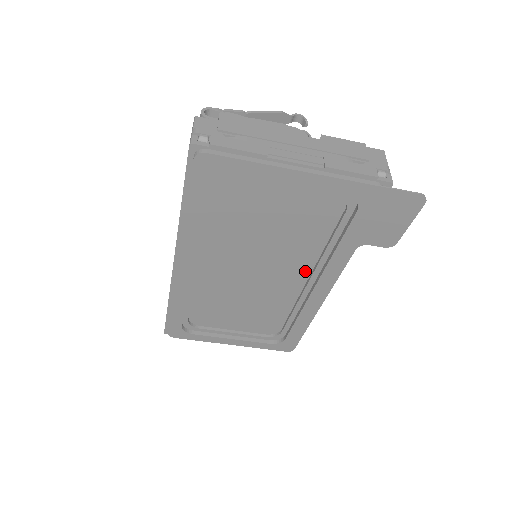
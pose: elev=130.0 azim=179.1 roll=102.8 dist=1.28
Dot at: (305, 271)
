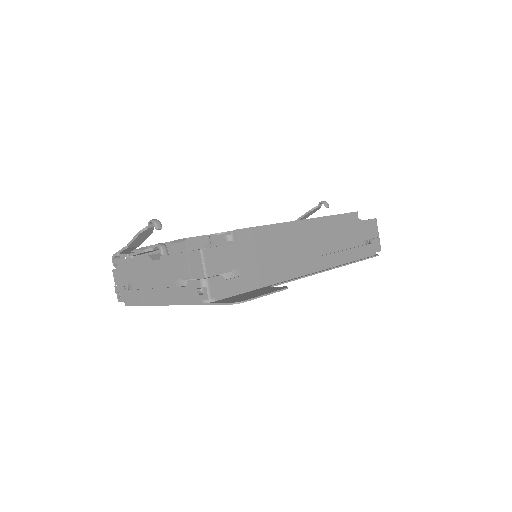
Dot at: occluded
